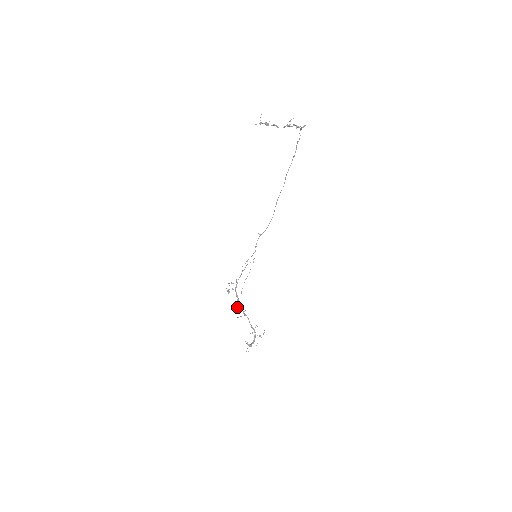
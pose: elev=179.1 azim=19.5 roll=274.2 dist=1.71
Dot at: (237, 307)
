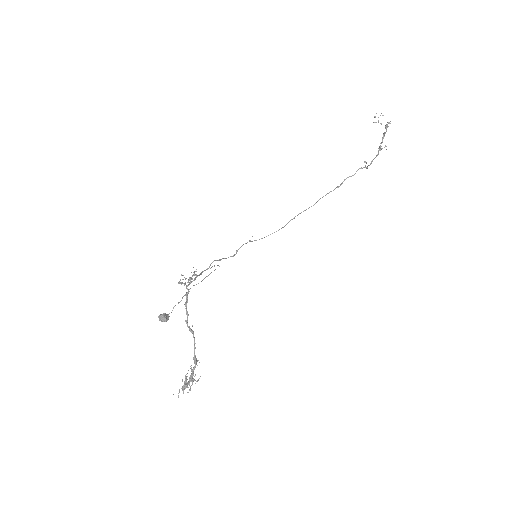
Dot at: (169, 316)
